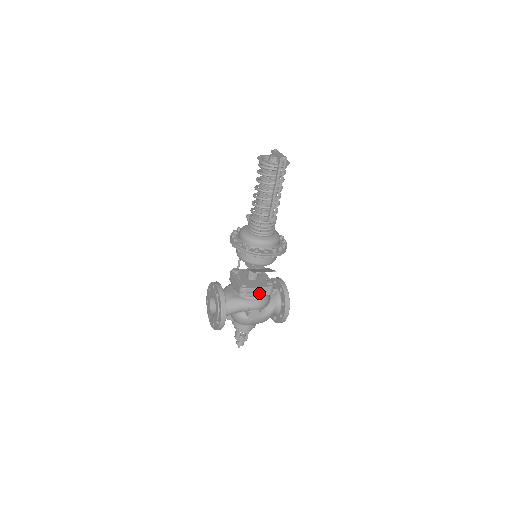
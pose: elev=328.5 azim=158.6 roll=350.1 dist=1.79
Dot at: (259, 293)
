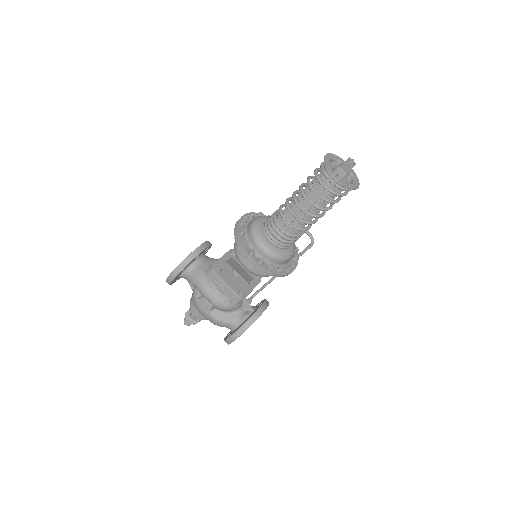
Dot at: (224, 290)
